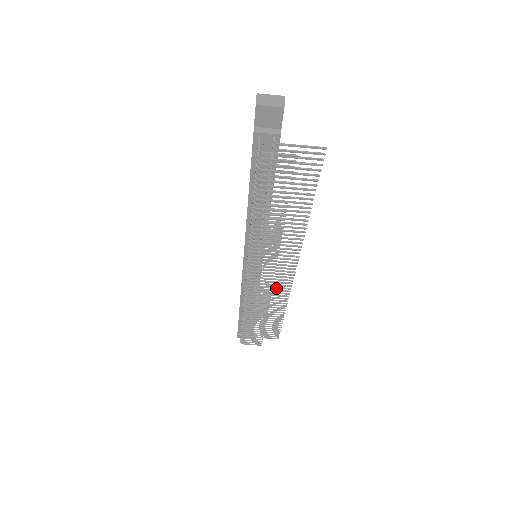
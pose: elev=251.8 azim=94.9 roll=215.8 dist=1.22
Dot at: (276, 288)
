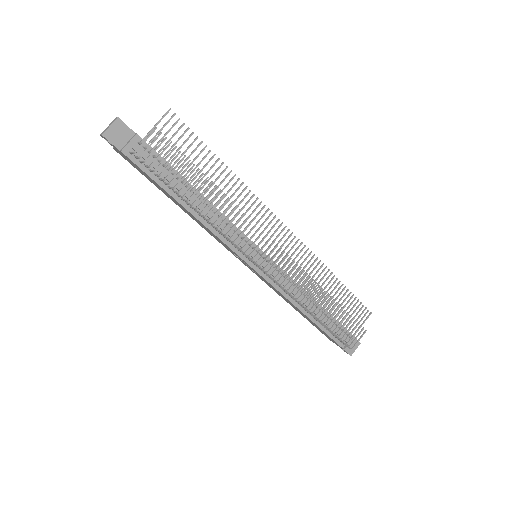
Dot at: occluded
